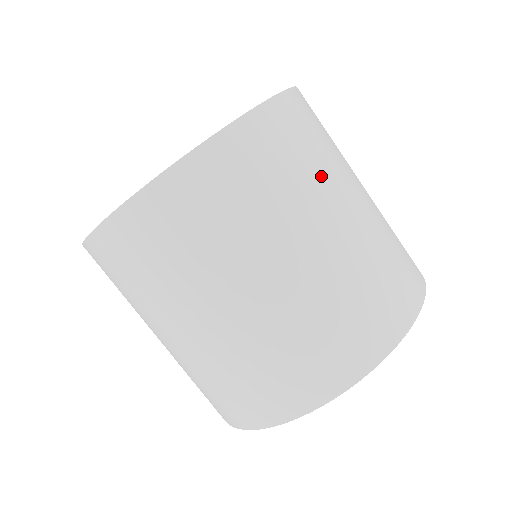
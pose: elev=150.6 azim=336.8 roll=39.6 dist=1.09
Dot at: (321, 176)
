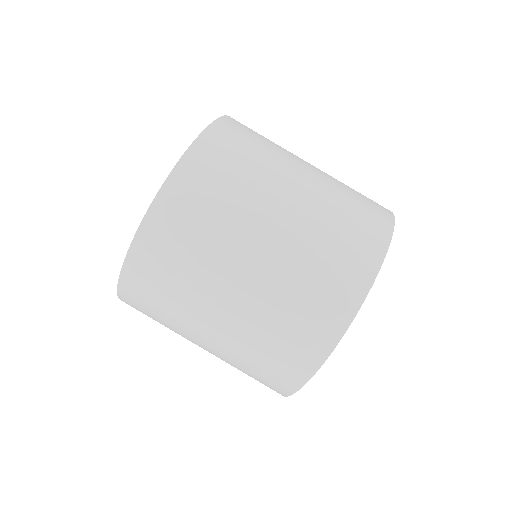
Dot at: (279, 150)
